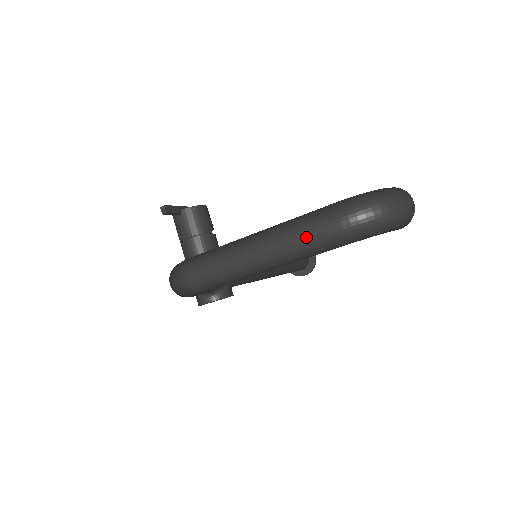
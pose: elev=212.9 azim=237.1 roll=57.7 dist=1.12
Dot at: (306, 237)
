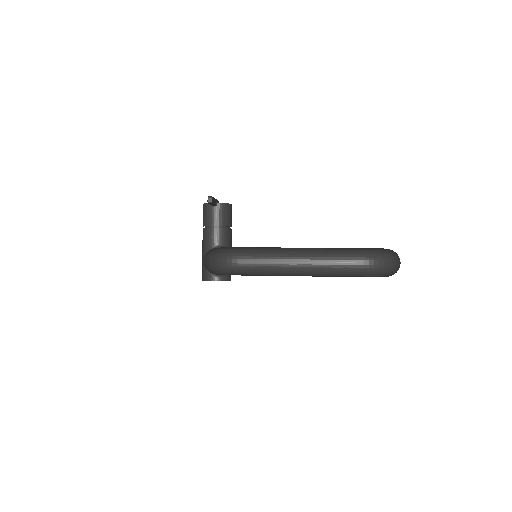
Dot at: (337, 264)
